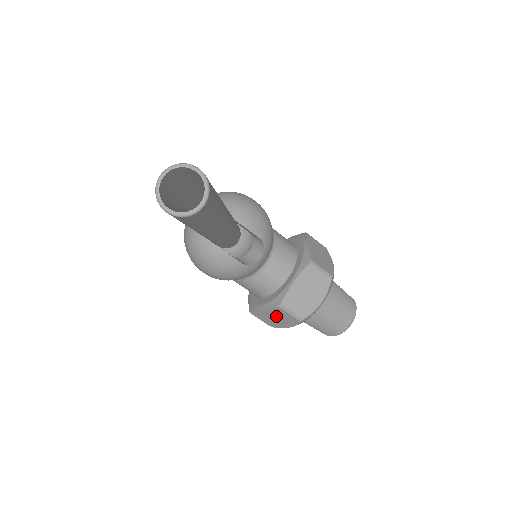
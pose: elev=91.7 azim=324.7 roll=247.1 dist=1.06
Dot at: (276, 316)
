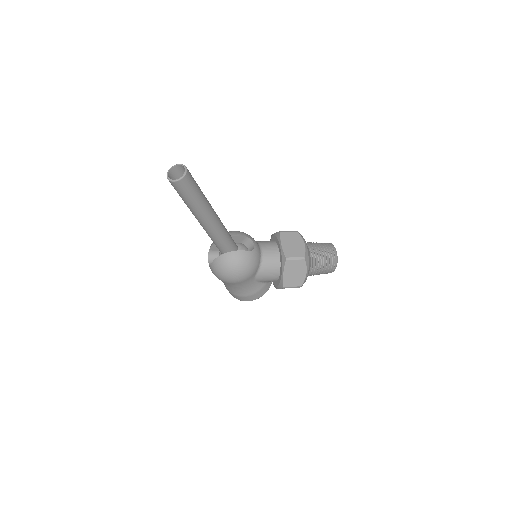
Dot at: (293, 271)
